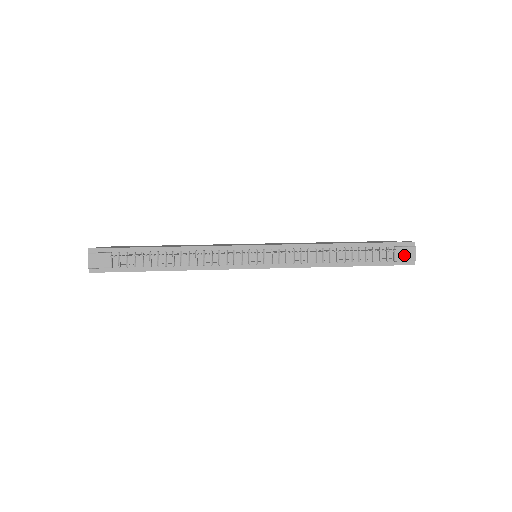
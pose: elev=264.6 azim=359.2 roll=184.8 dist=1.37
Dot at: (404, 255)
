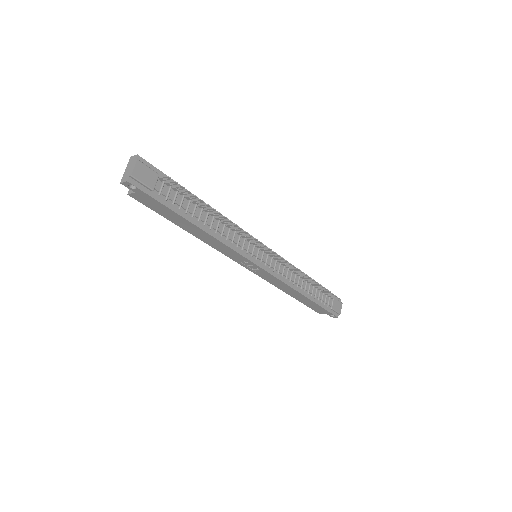
Dot at: (337, 306)
